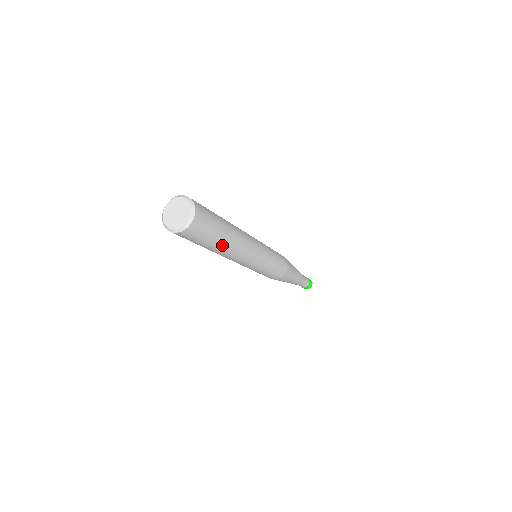
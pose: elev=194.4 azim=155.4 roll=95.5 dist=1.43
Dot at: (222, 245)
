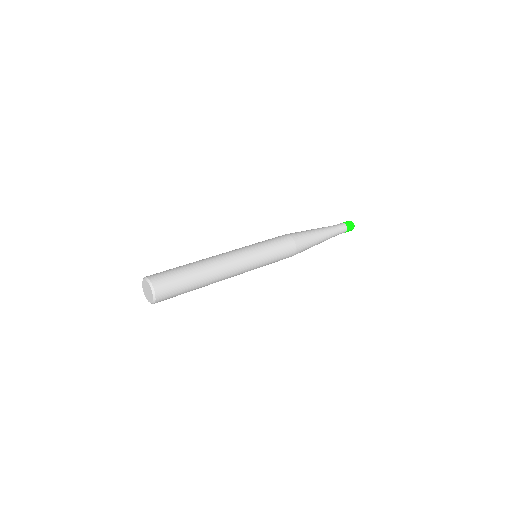
Dot at: (200, 283)
